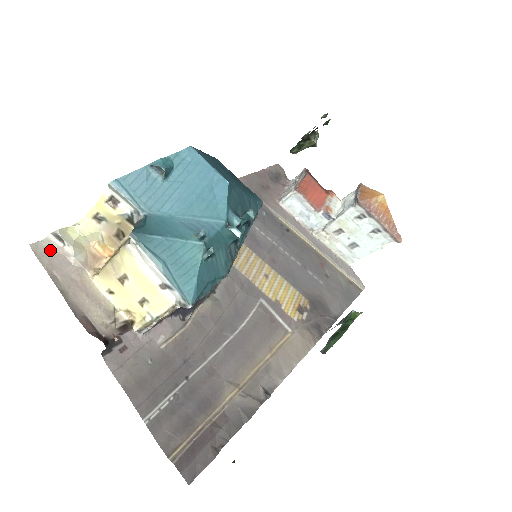
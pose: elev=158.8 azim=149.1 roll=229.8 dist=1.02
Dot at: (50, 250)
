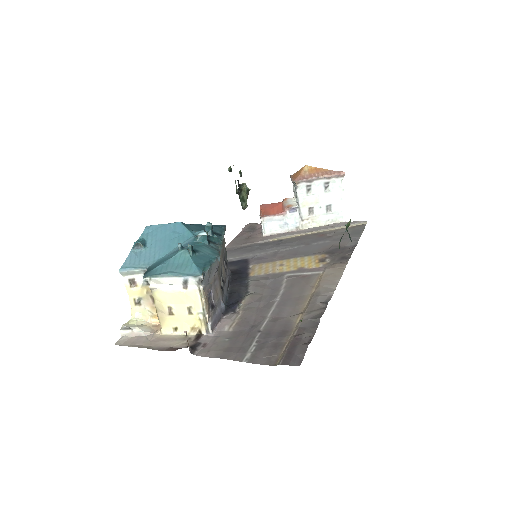
Dot at: (128, 339)
